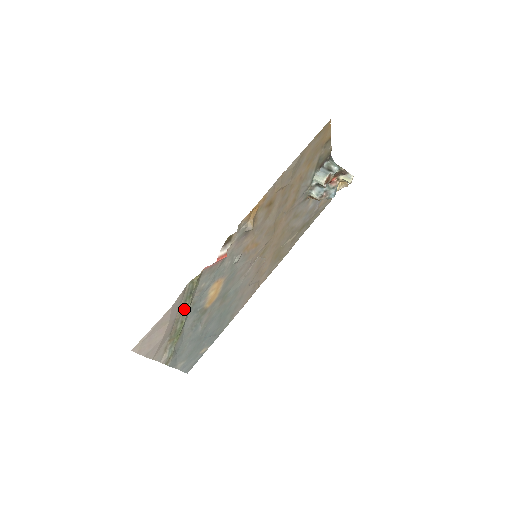
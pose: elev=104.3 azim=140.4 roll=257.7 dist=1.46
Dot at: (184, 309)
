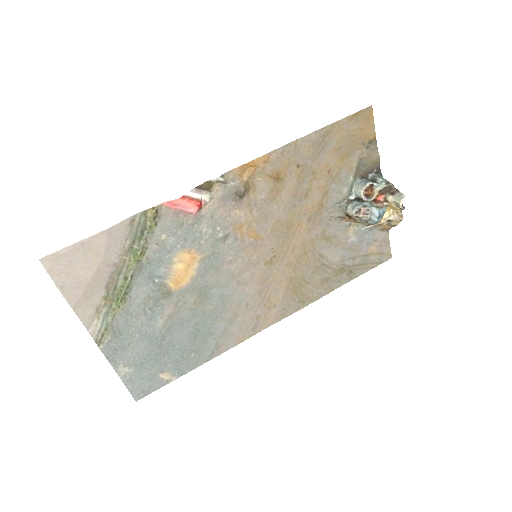
Dot at: (131, 256)
